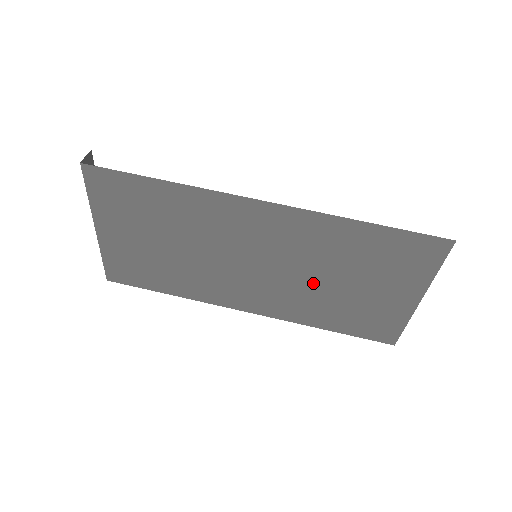
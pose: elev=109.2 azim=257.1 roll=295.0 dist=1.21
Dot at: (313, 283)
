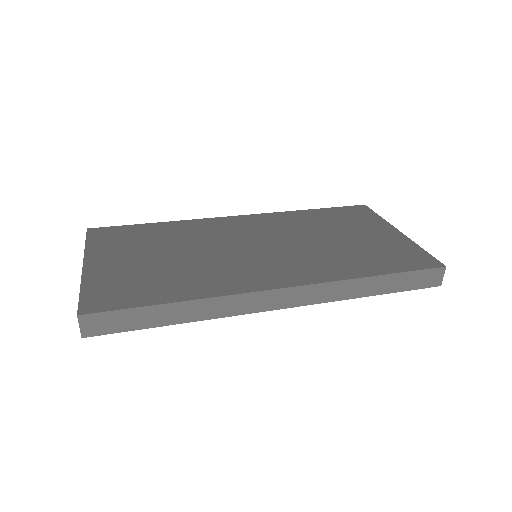
Dot at: (316, 245)
